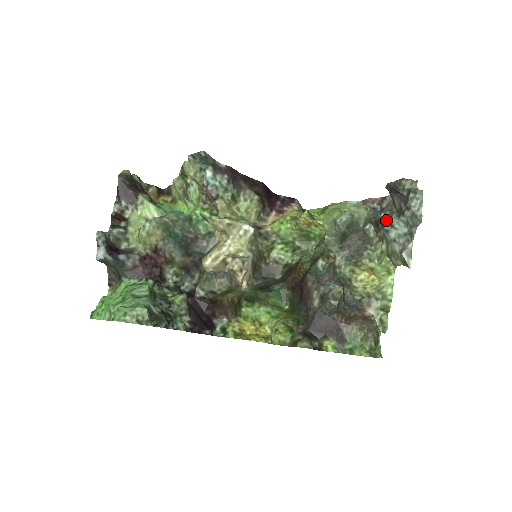
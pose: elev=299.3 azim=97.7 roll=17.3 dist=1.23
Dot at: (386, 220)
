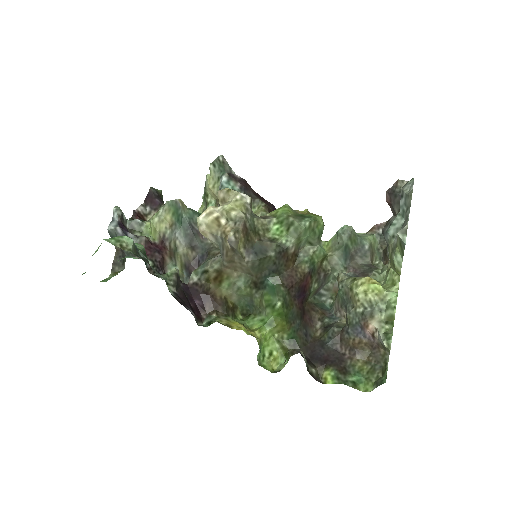
Dot at: (386, 226)
